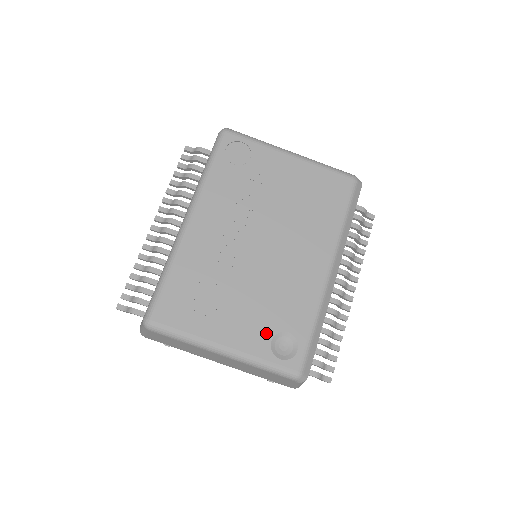
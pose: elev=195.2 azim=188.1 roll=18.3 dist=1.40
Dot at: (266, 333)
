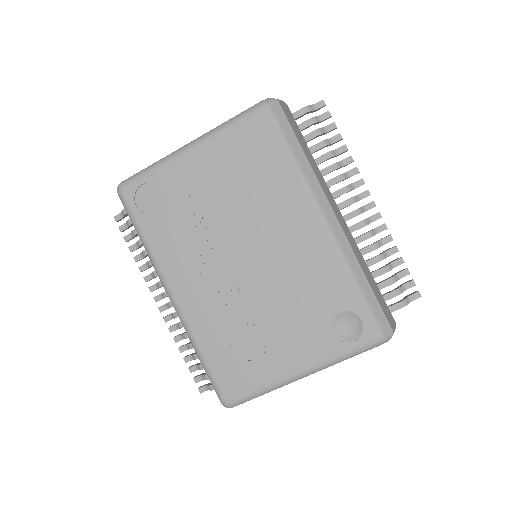
Dot at: (322, 331)
